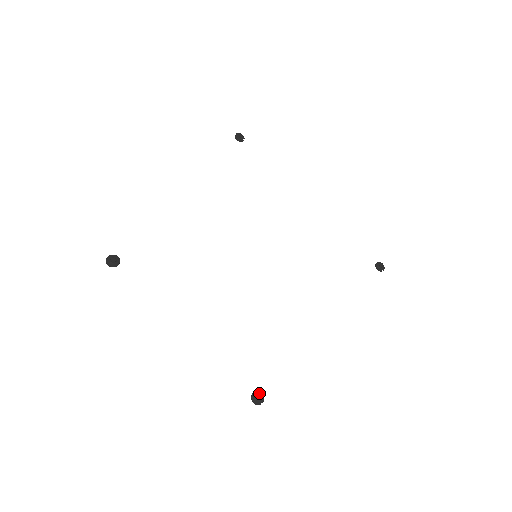
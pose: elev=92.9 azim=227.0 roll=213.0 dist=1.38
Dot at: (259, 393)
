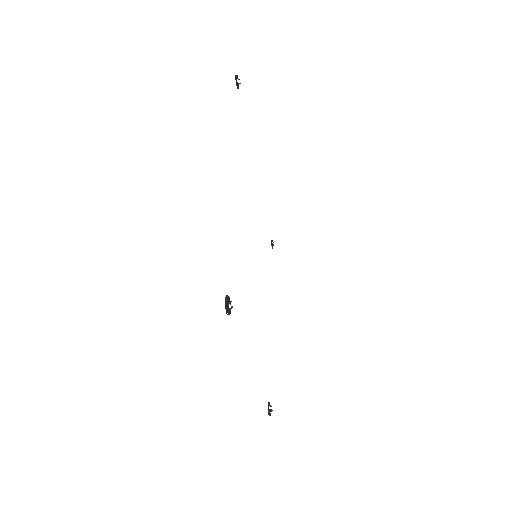
Dot at: occluded
